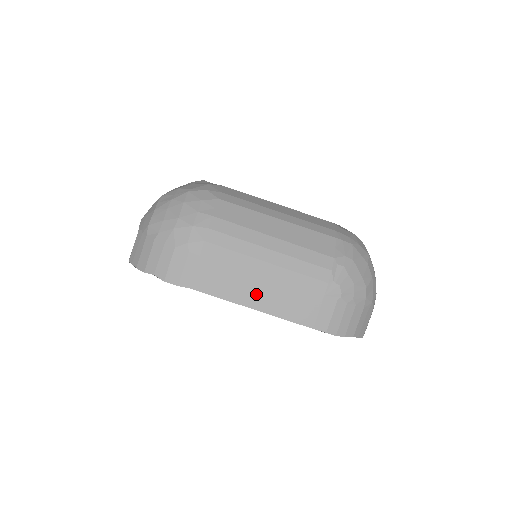
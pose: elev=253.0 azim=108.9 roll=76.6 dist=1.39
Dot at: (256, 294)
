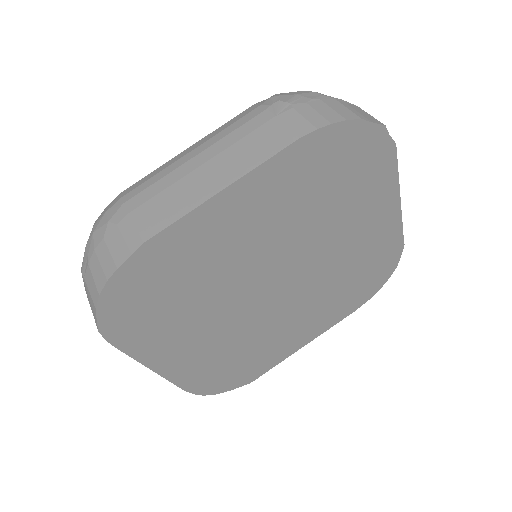
Dot at: (211, 180)
